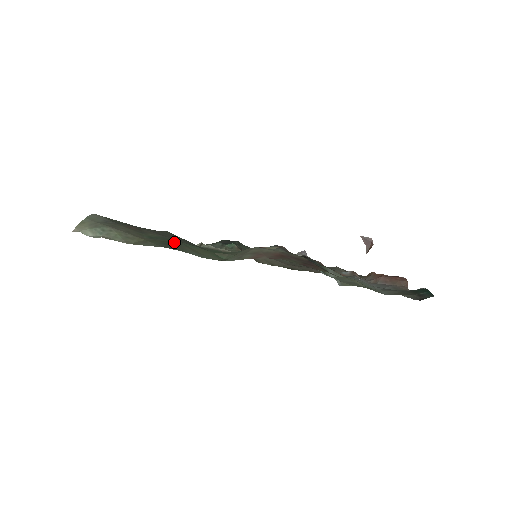
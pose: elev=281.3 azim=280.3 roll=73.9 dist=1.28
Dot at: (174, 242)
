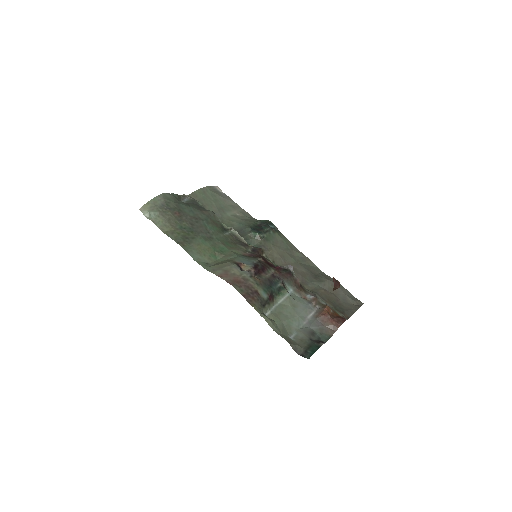
Dot at: (193, 236)
